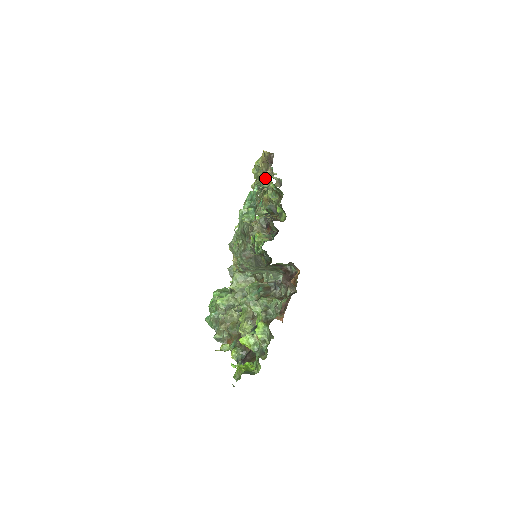
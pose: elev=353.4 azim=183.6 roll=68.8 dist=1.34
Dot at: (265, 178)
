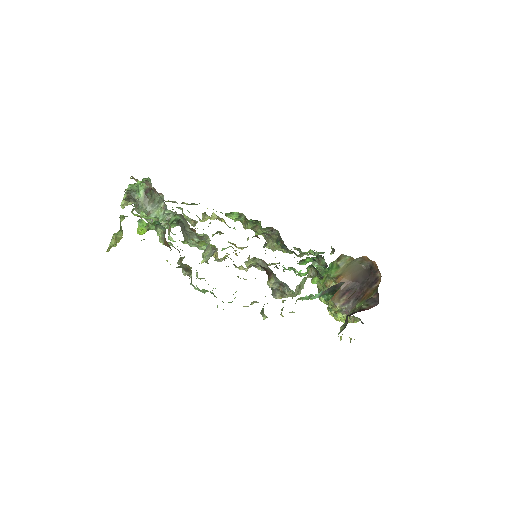
Dot at: occluded
